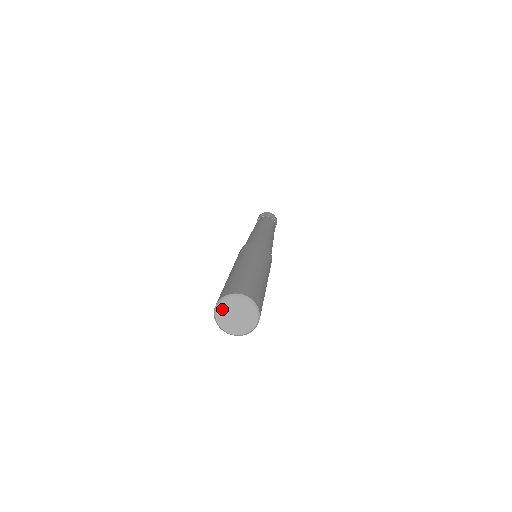
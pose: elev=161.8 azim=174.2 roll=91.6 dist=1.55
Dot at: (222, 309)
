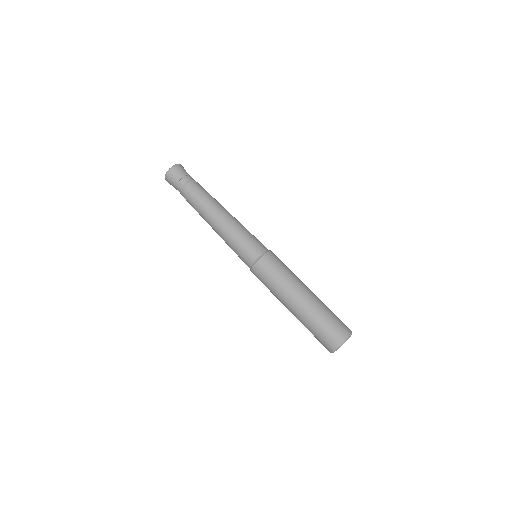
Dot at: (337, 349)
